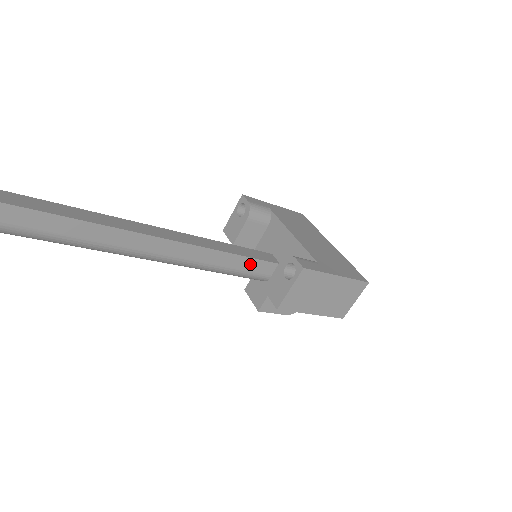
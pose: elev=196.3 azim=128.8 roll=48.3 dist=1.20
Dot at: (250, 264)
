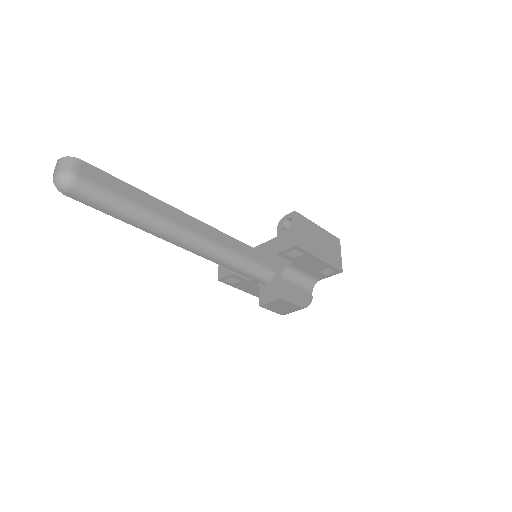
Dot at: (256, 255)
